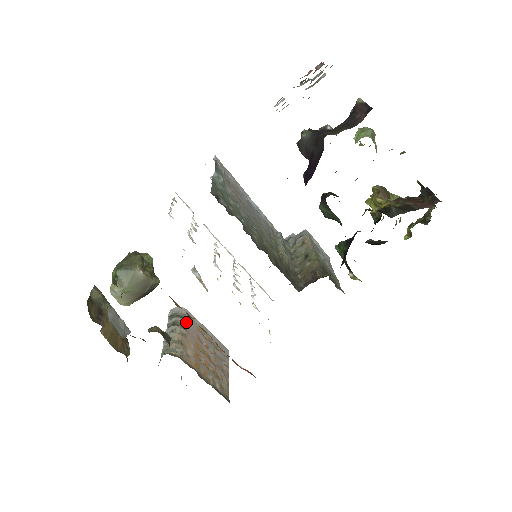
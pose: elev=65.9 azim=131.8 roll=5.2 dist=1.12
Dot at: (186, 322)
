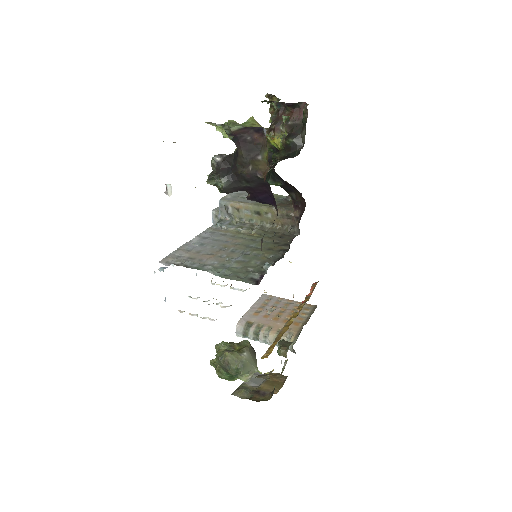
Dot at: (254, 324)
